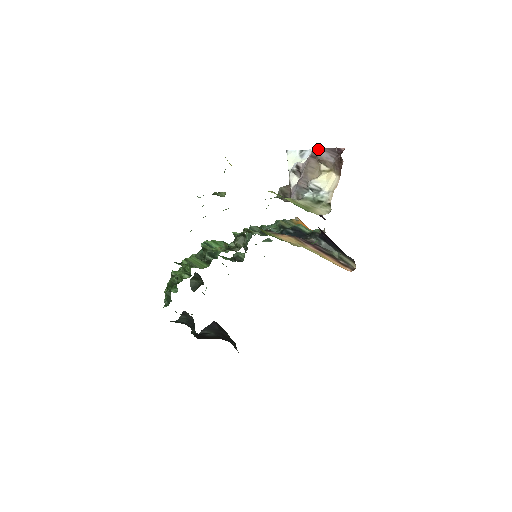
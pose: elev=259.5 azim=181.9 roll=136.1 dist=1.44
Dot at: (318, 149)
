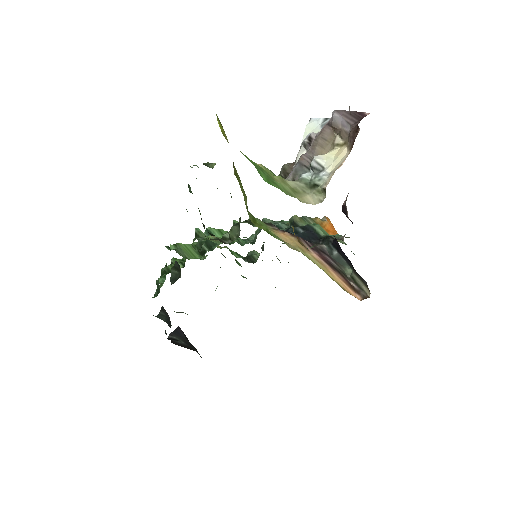
Dot at: (333, 111)
